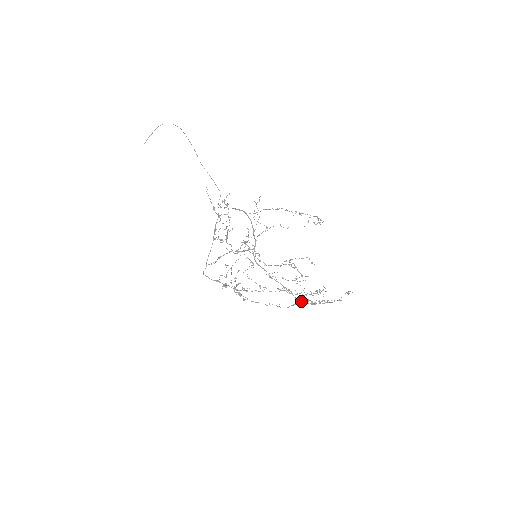
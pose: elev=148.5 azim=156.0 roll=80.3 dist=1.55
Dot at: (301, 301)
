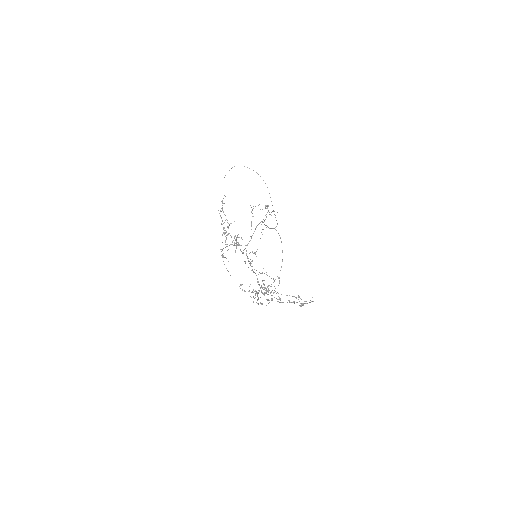
Dot at: (262, 292)
